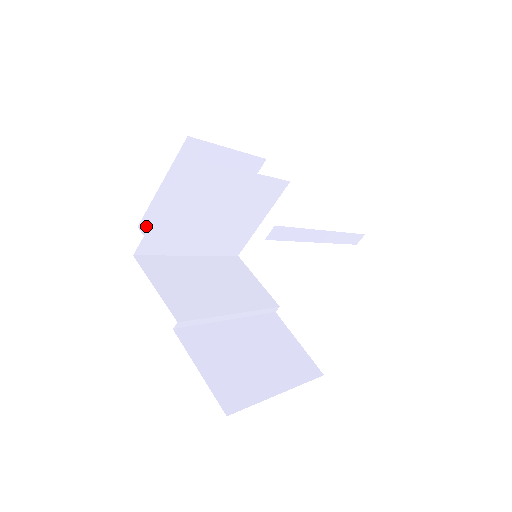
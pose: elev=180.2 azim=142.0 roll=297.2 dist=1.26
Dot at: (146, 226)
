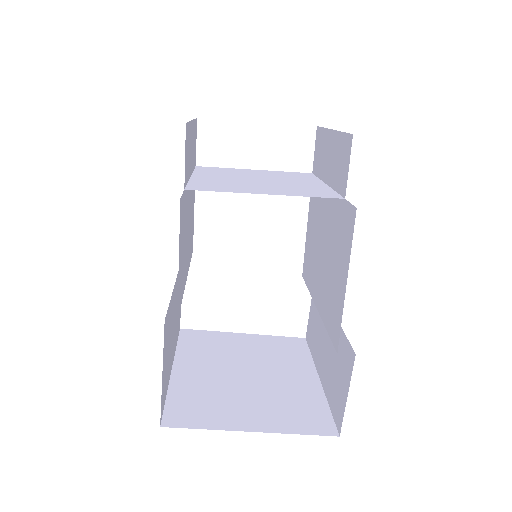
Dot at: occluded
